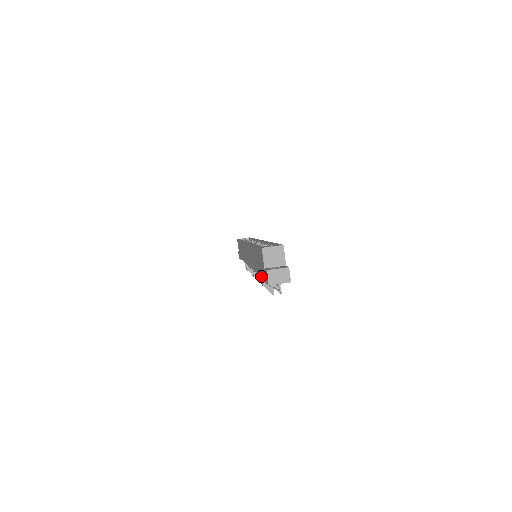
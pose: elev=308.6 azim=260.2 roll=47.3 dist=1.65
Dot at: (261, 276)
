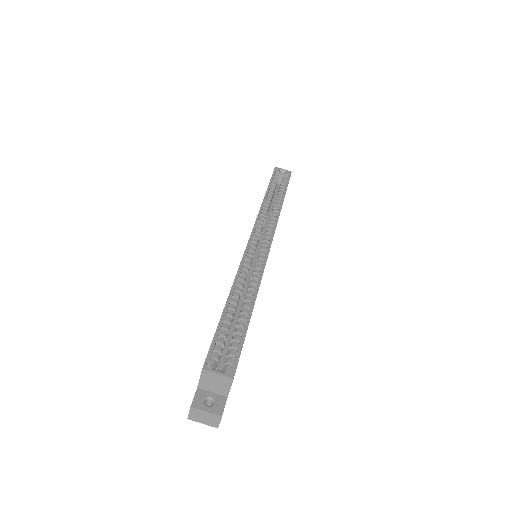
Dot at: occluded
